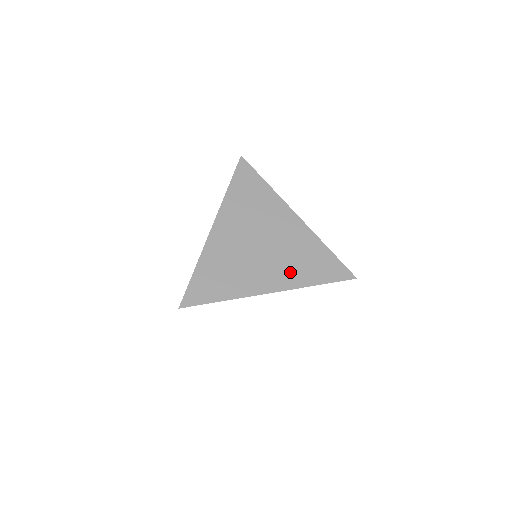
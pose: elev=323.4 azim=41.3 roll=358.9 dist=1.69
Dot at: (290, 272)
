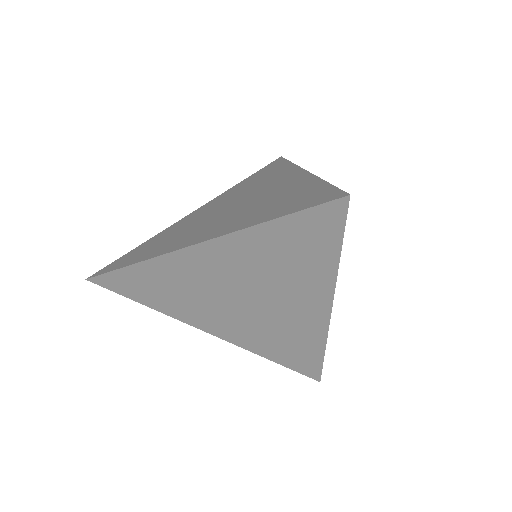
Dot at: (252, 338)
